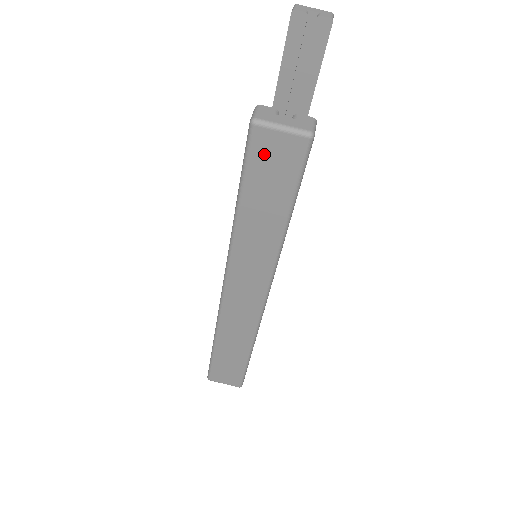
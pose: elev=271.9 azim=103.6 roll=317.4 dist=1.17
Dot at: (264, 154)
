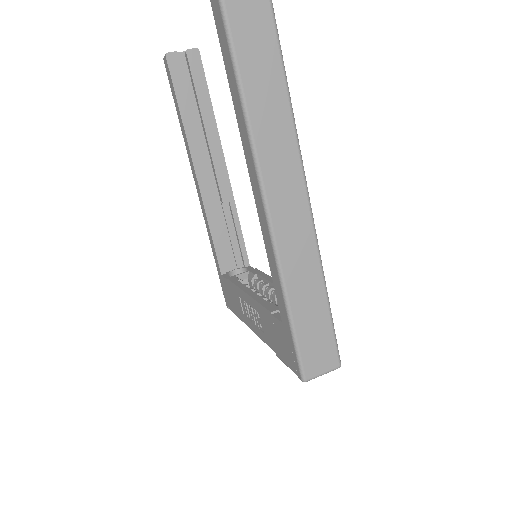
Dot at: (238, 5)
